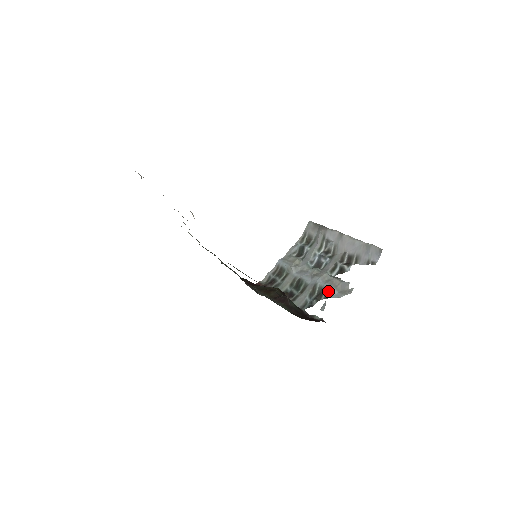
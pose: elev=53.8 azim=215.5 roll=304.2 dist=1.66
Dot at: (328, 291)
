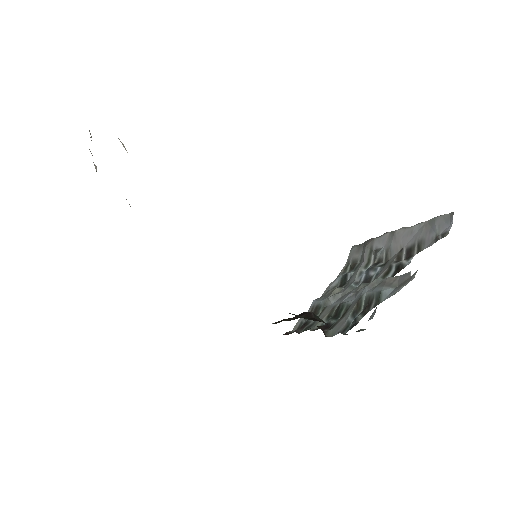
Dot at: (378, 294)
